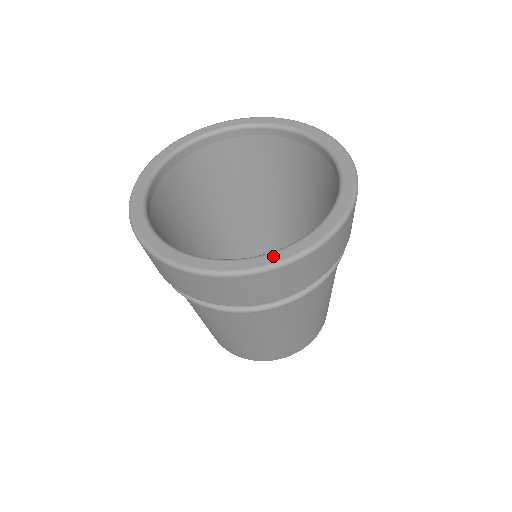
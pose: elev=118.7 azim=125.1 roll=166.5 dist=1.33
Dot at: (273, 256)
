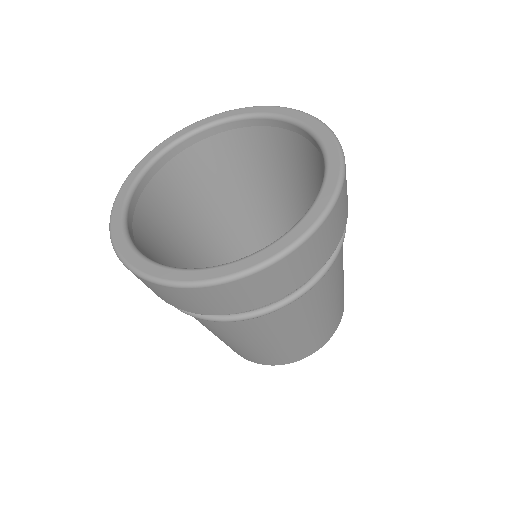
Dot at: (192, 273)
